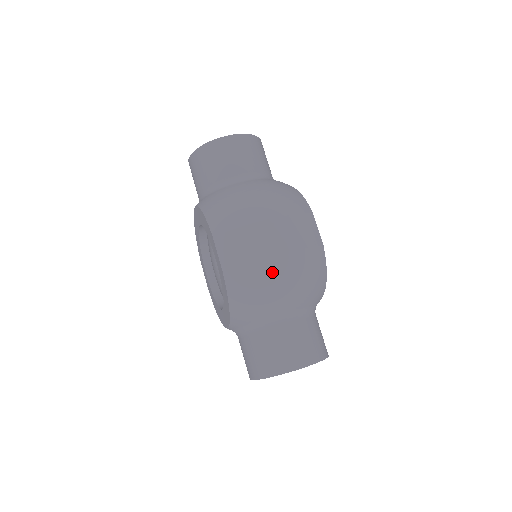
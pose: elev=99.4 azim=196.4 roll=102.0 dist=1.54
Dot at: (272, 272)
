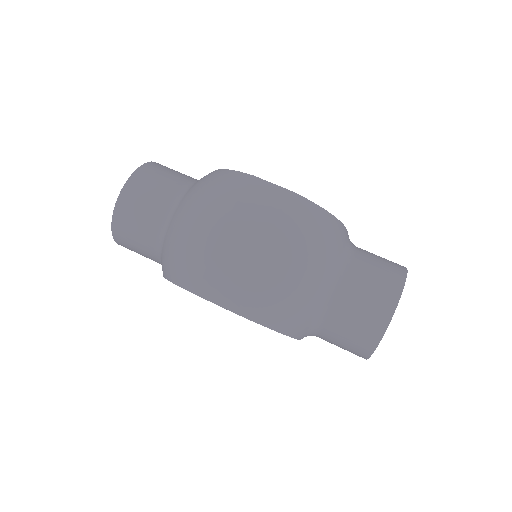
Dot at: (275, 270)
